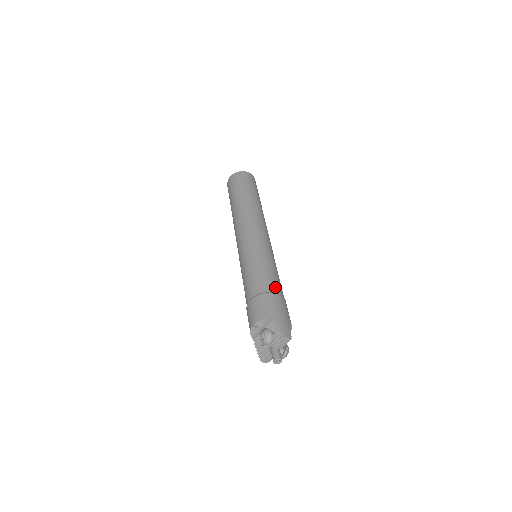
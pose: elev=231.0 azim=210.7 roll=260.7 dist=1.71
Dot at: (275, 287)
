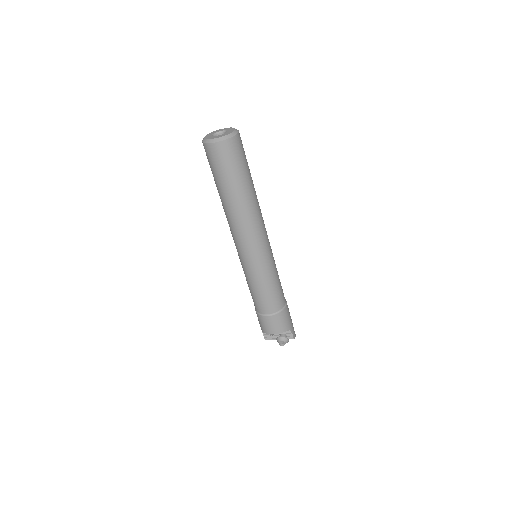
Dot at: (284, 298)
